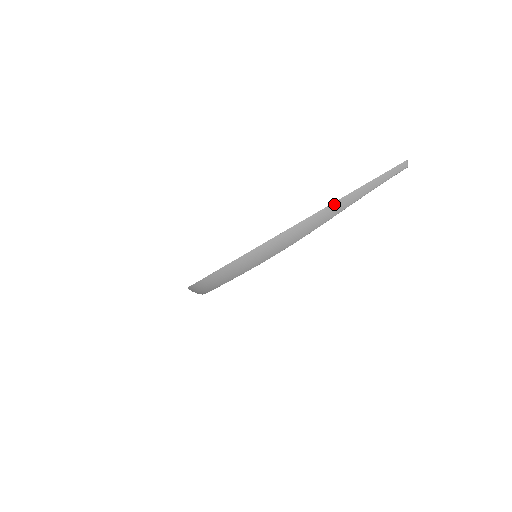
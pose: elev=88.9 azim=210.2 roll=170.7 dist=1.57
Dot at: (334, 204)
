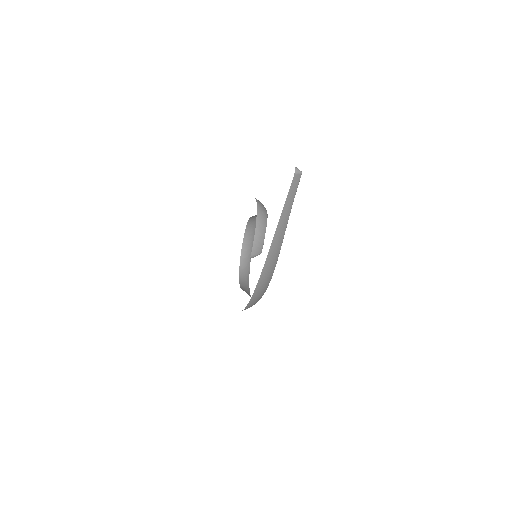
Dot at: (271, 249)
